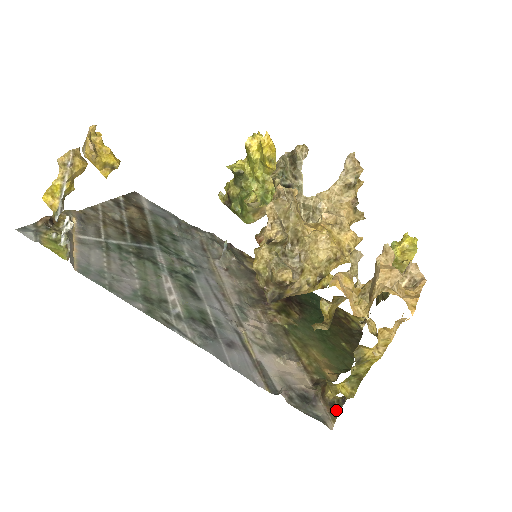
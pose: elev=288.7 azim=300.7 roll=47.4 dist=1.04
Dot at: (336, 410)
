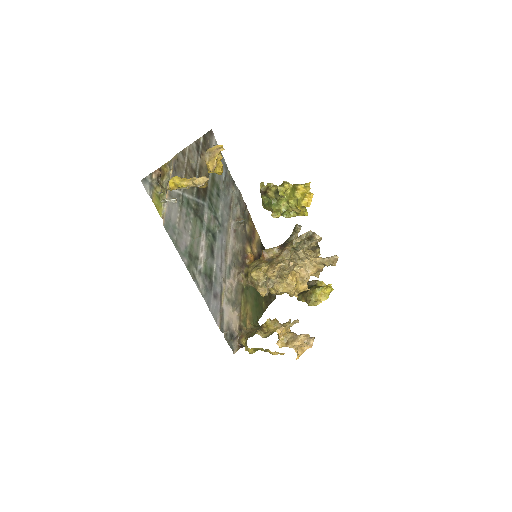
Dot at: (241, 347)
